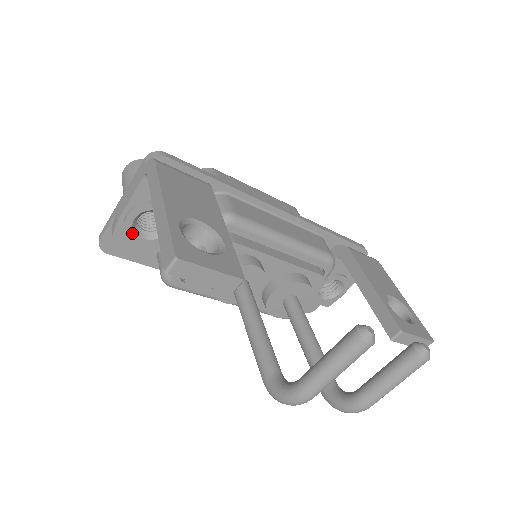
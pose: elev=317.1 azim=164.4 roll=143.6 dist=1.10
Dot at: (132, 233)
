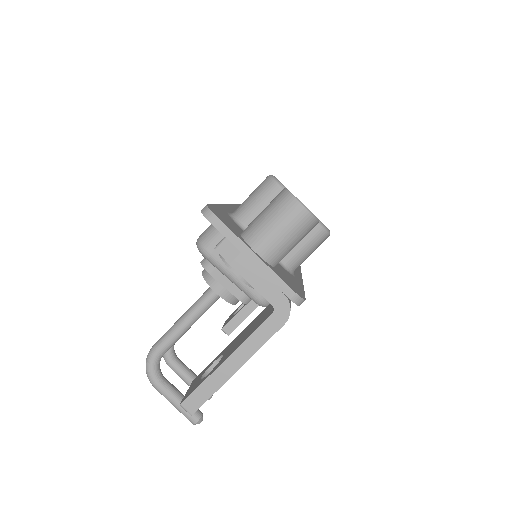
Dot at: occluded
